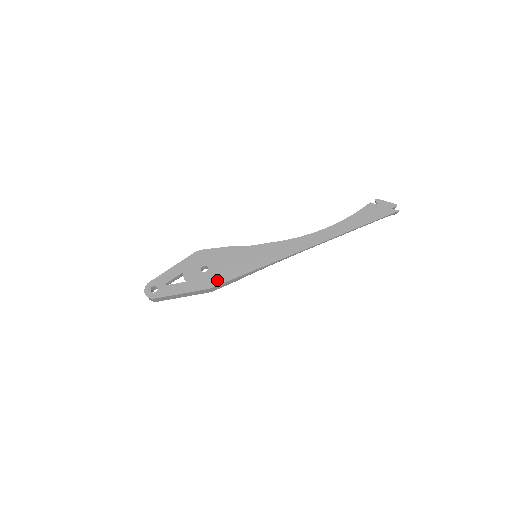
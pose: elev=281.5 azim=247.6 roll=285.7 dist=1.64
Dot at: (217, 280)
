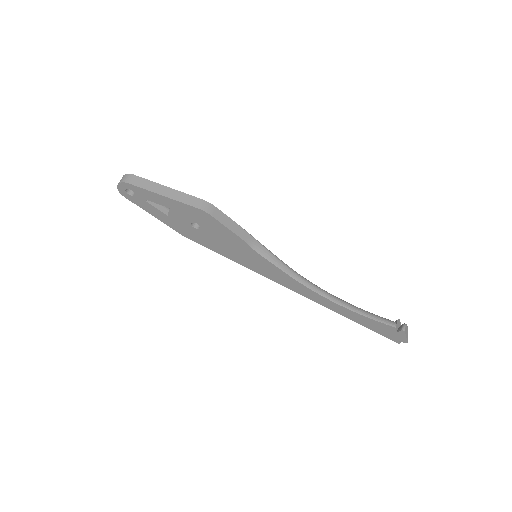
Dot at: (199, 240)
